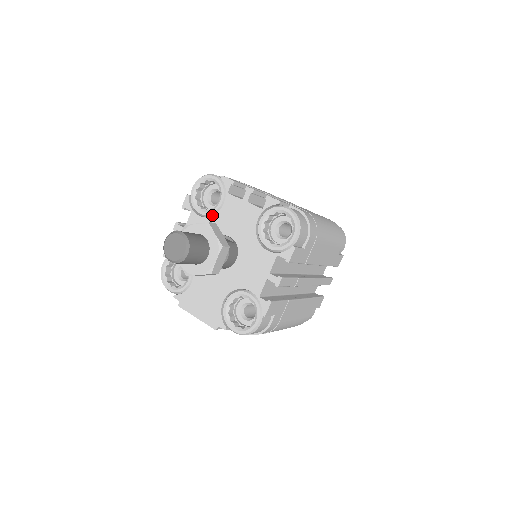
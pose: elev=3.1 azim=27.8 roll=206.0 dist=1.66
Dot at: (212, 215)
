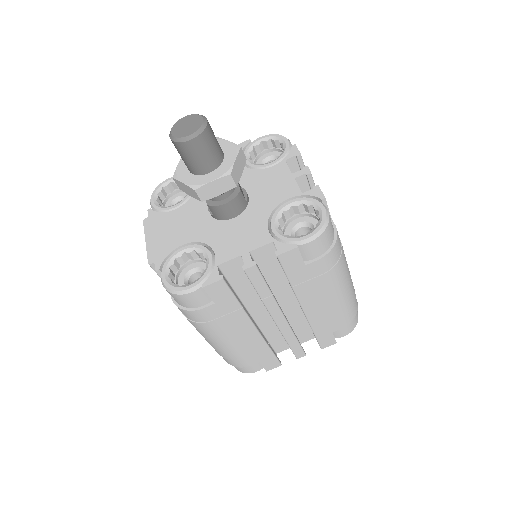
Dot at: (253, 169)
